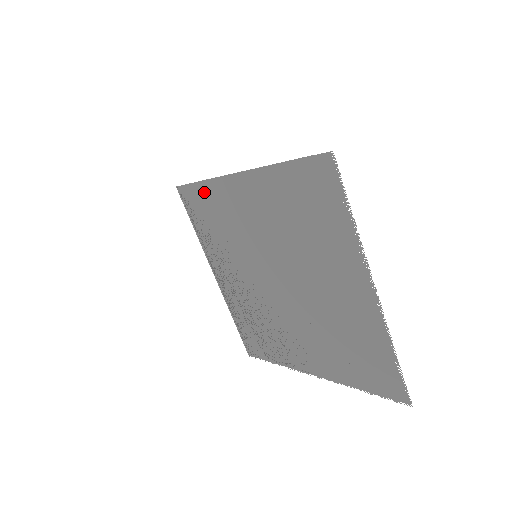
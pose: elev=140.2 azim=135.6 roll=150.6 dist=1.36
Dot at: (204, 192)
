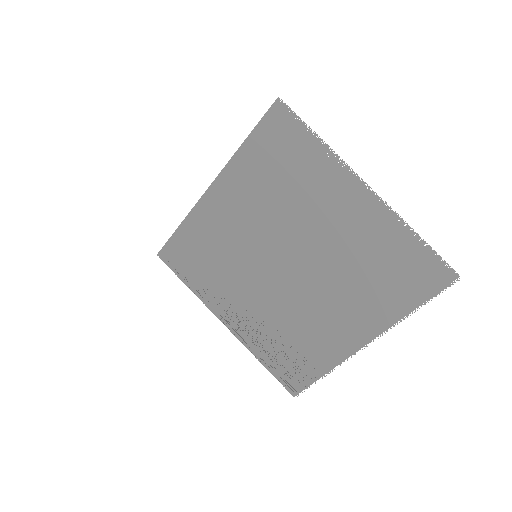
Dot at: (186, 234)
